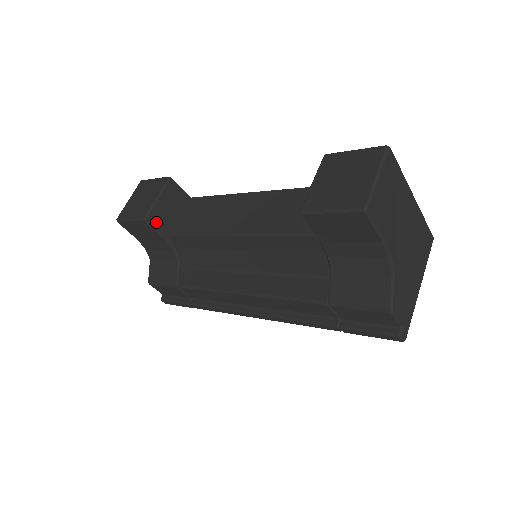
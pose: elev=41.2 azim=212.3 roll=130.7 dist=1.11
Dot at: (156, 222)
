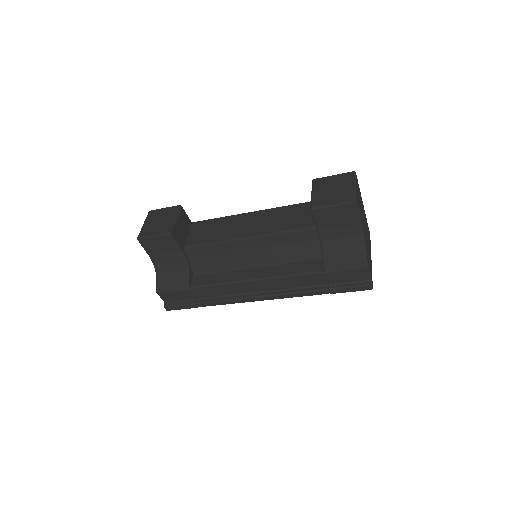
Dot at: (176, 236)
